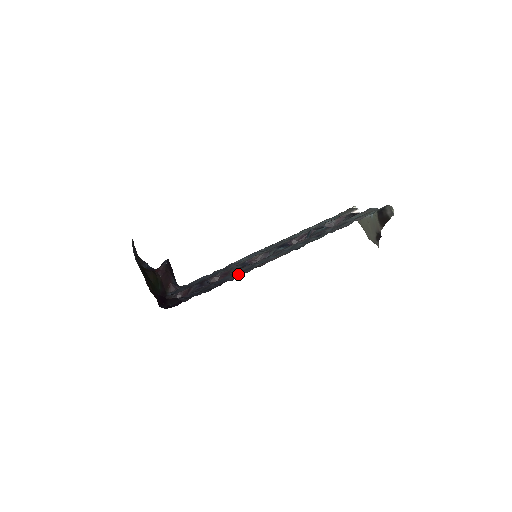
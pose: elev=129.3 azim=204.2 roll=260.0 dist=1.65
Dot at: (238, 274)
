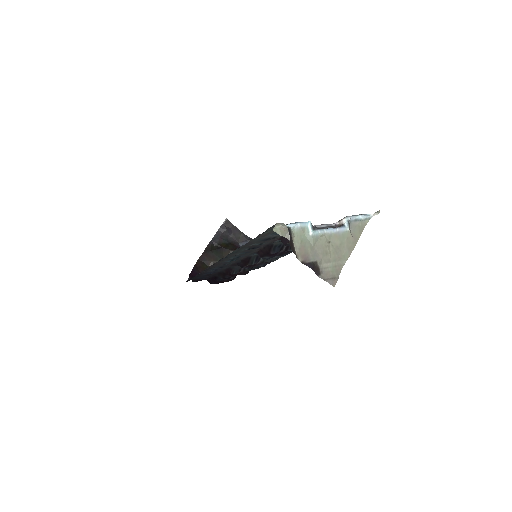
Dot at: (208, 270)
